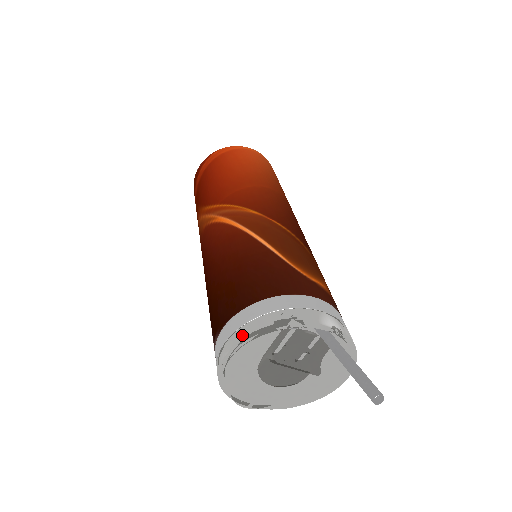
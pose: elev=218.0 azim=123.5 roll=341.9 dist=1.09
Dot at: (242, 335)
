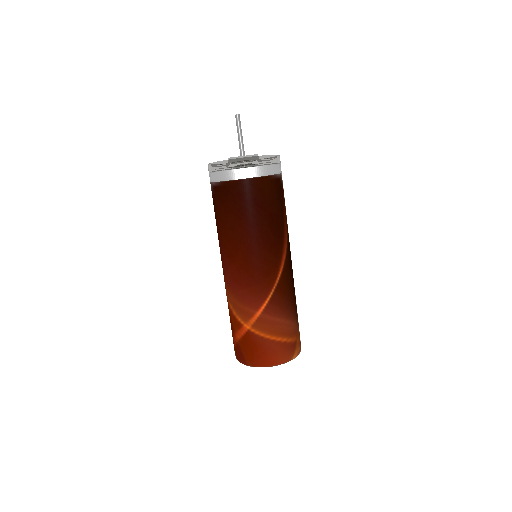
Dot at: occluded
